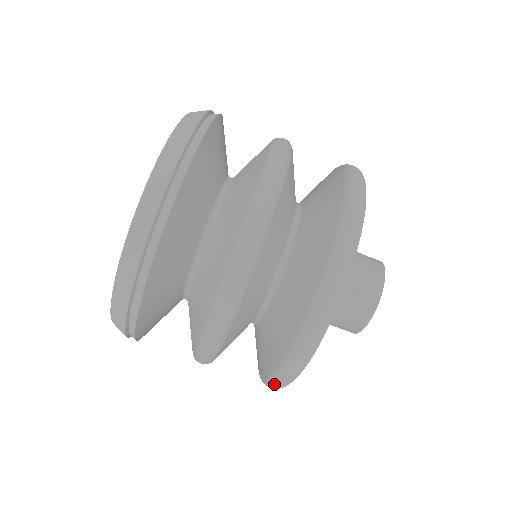
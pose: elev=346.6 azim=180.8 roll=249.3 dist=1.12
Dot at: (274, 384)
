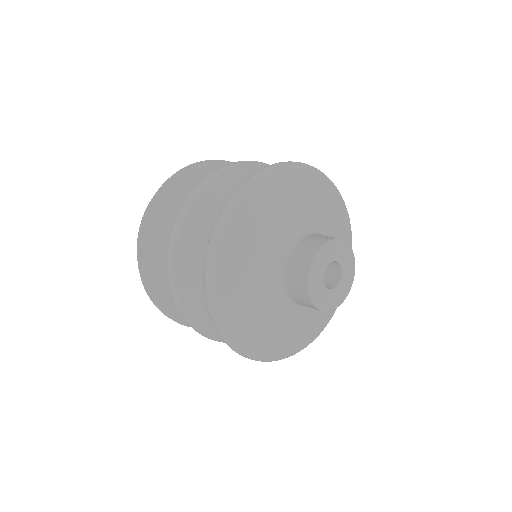
Dot at: occluded
